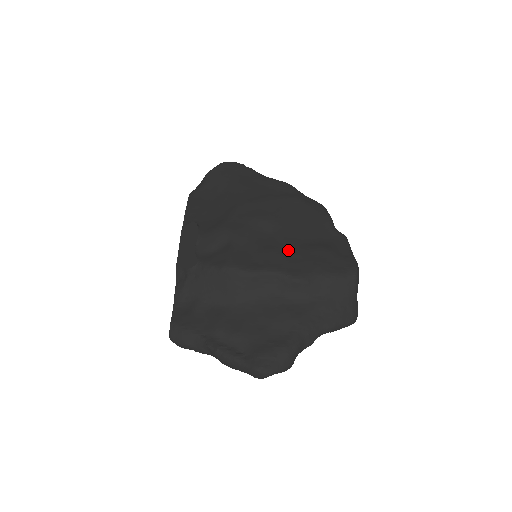
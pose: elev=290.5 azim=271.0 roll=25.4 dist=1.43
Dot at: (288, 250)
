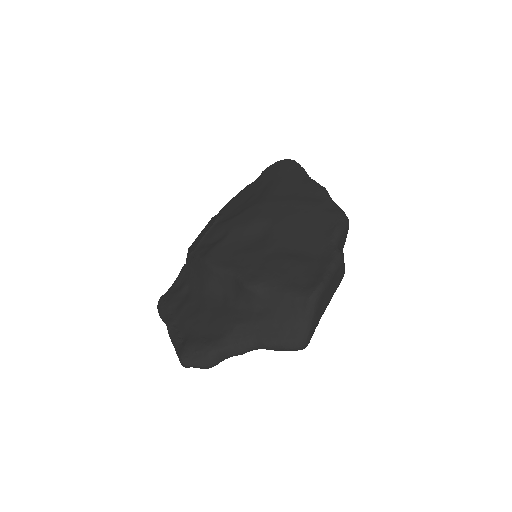
Dot at: (263, 255)
